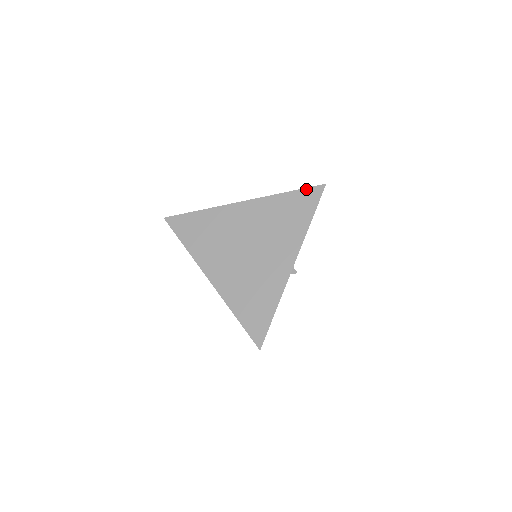
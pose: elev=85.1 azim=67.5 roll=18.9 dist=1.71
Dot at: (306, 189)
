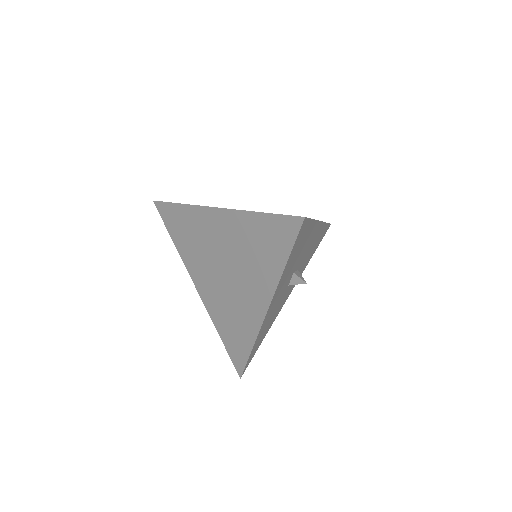
Dot at: occluded
